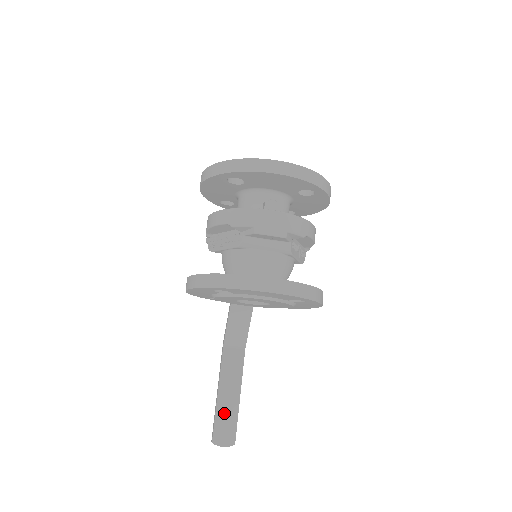
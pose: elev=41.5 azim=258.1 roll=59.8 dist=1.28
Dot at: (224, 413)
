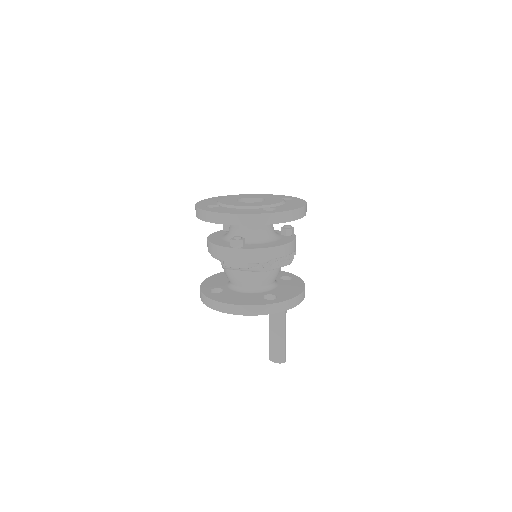
Dot at: (275, 342)
